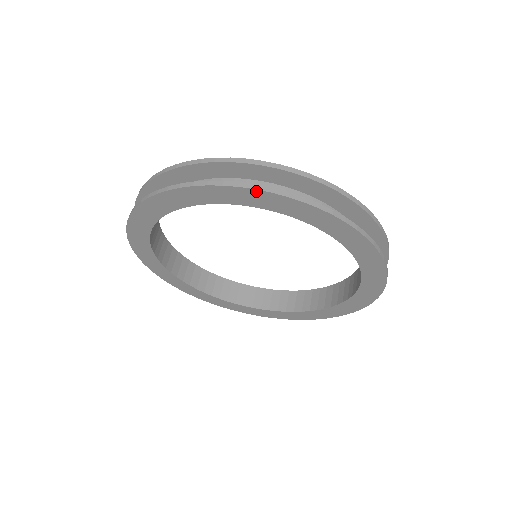
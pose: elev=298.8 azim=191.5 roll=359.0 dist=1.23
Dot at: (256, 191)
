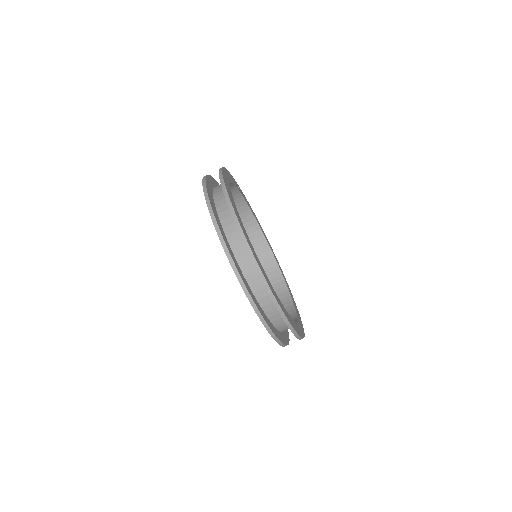
Dot at: (226, 253)
